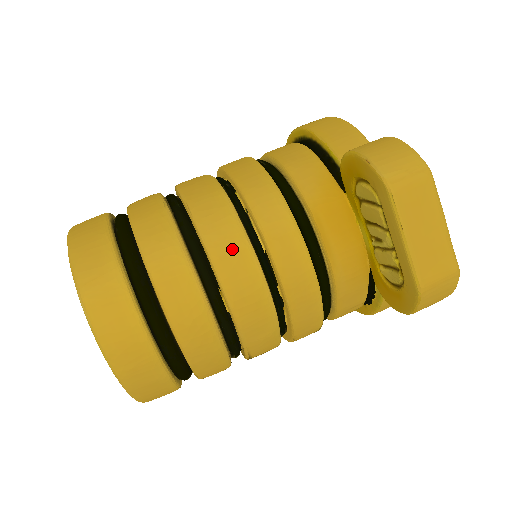
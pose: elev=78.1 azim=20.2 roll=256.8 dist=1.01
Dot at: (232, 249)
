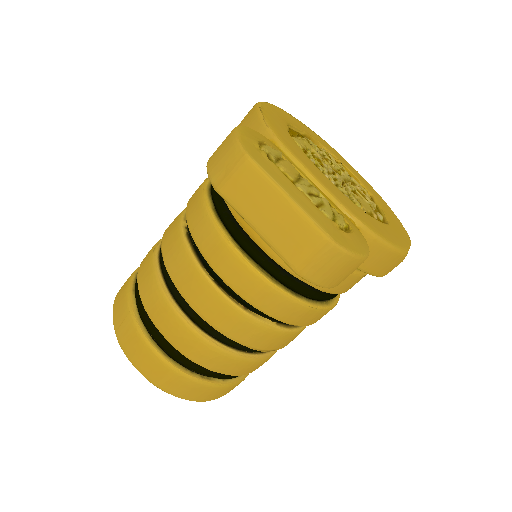
Dot at: (186, 274)
